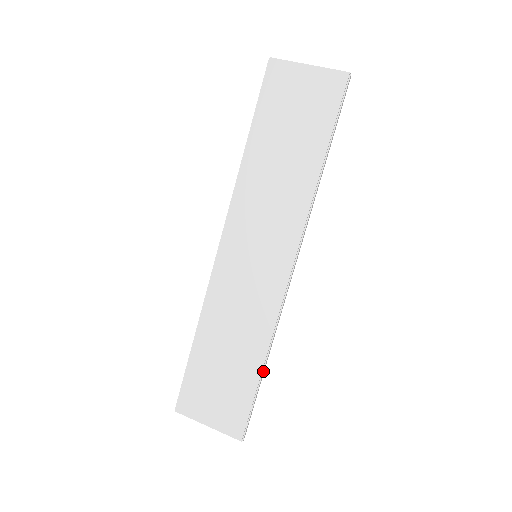
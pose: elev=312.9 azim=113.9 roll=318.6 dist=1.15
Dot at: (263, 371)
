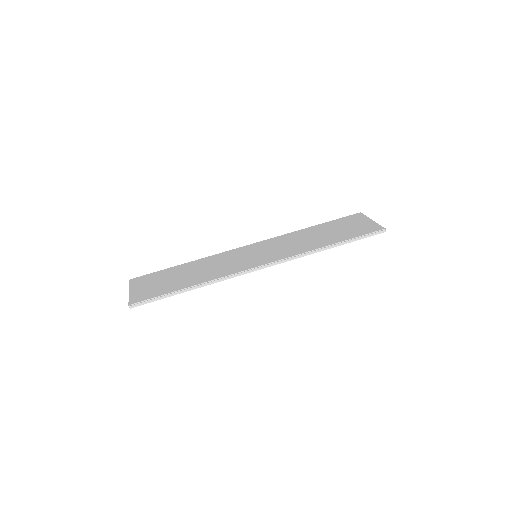
Dot at: (187, 289)
